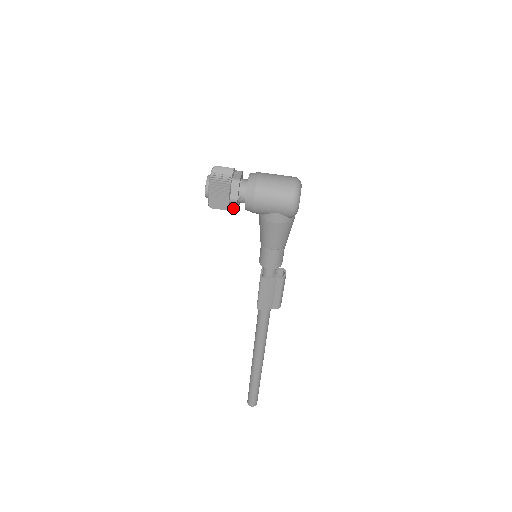
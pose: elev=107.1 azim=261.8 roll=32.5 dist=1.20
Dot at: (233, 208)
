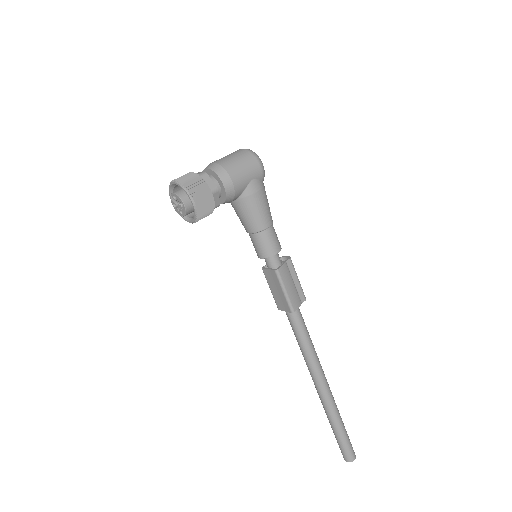
Dot at: (215, 205)
